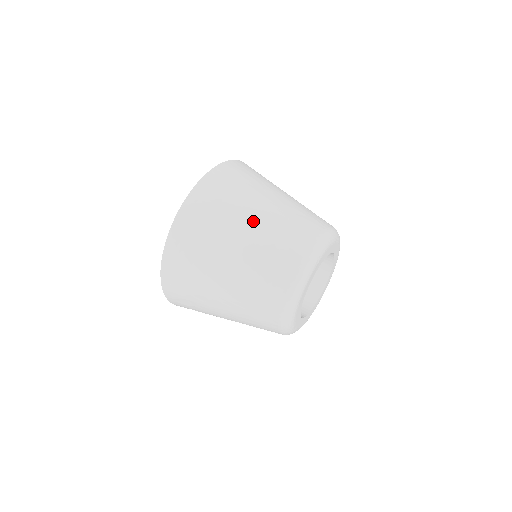
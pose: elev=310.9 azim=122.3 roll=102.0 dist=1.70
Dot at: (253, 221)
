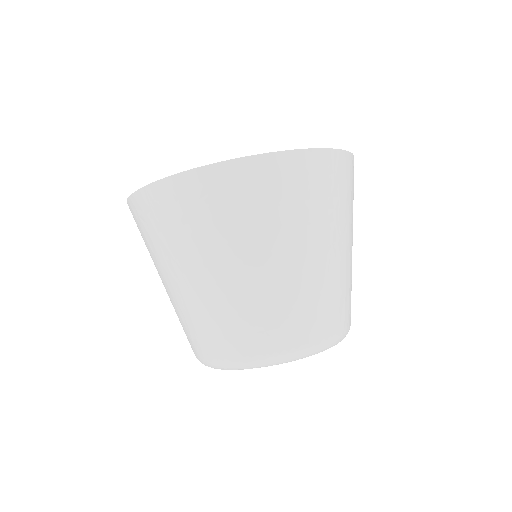
Dot at: (222, 274)
